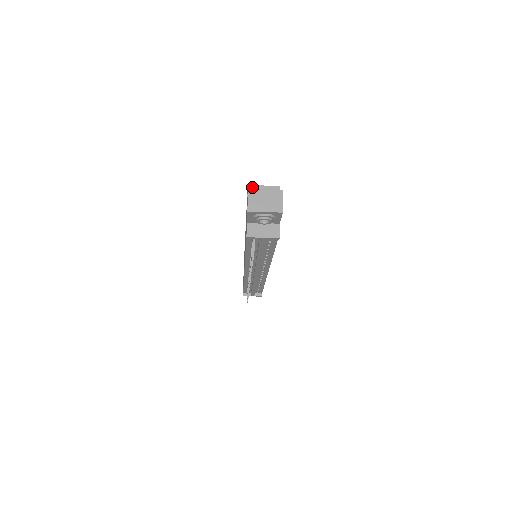
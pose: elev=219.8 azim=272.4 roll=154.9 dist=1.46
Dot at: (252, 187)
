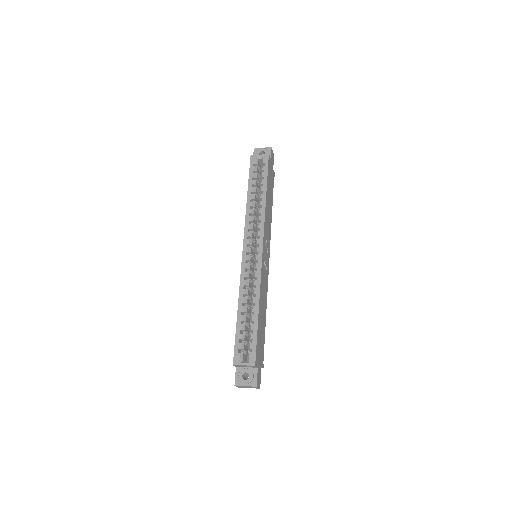
Dot at: occluded
